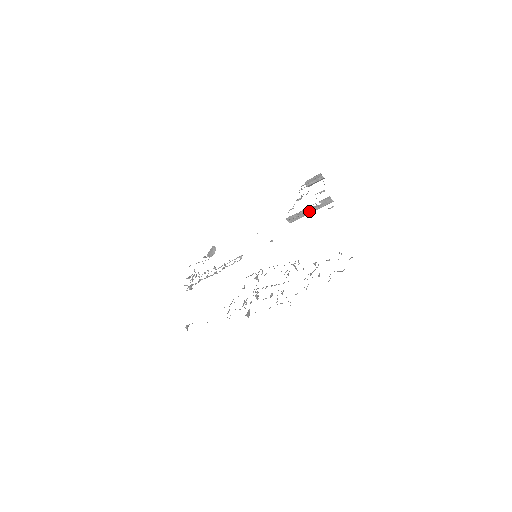
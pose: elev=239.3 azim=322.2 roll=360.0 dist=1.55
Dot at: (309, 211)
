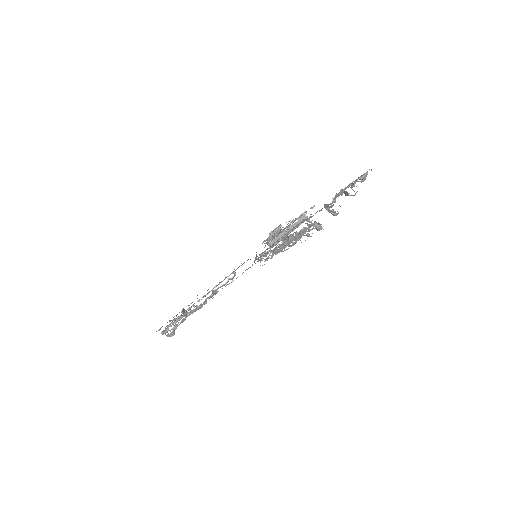
Dot at: (288, 230)
